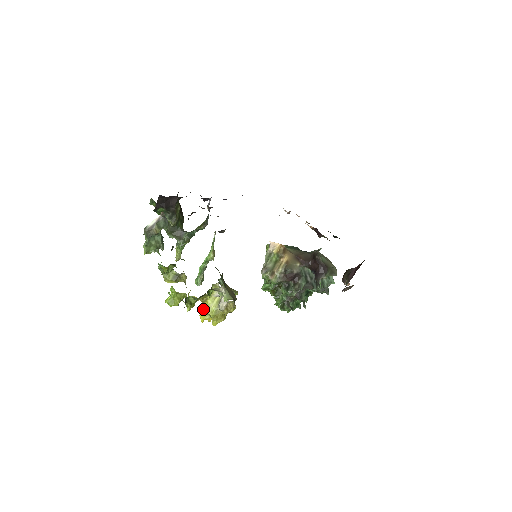
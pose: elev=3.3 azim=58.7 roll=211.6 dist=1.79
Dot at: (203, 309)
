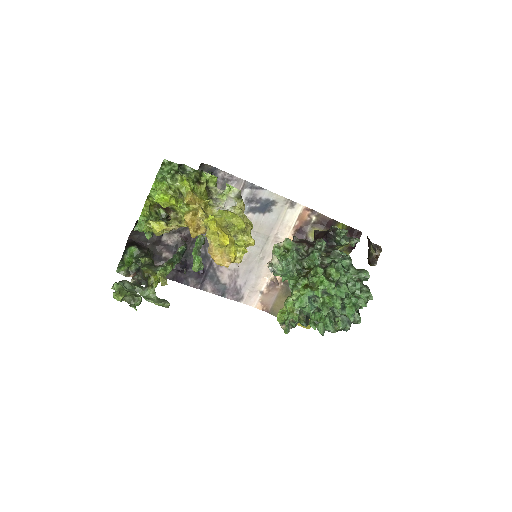
Dot at: occluded
